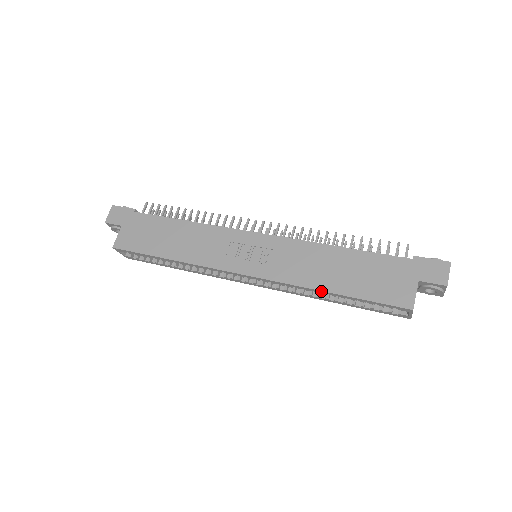
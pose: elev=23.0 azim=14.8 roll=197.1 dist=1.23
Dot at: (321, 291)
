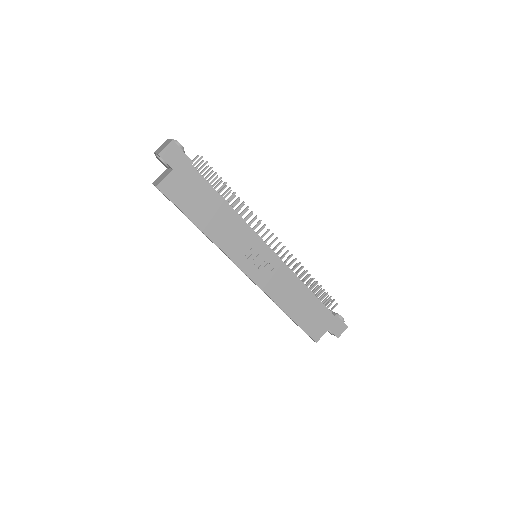
Dot at: (282, 309)
